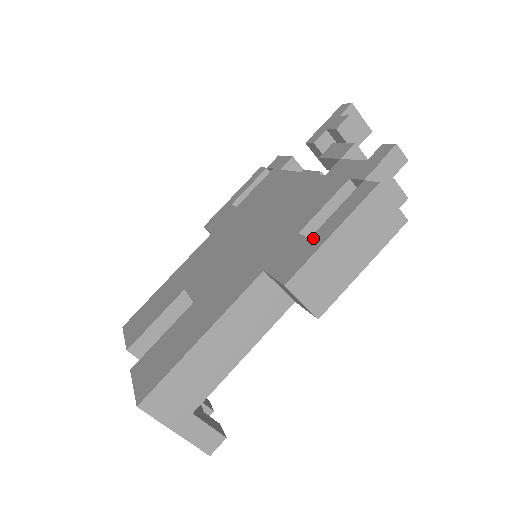
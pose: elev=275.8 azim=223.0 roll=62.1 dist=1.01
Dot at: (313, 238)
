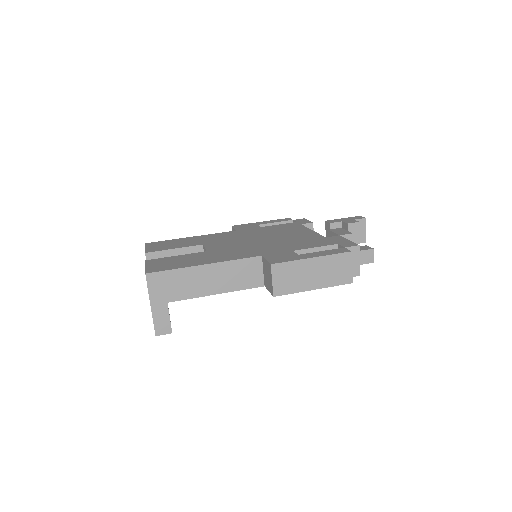
Dot at: (300, 255)
